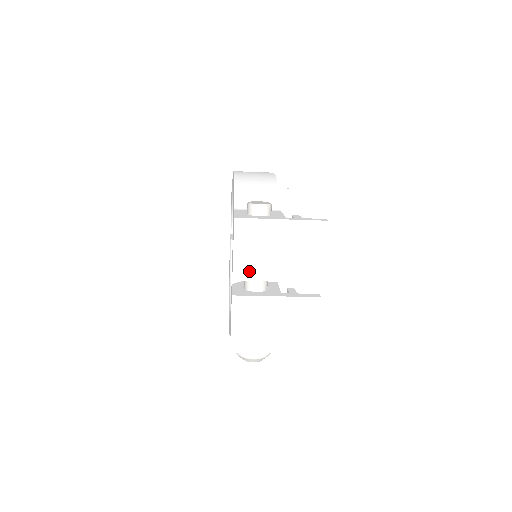
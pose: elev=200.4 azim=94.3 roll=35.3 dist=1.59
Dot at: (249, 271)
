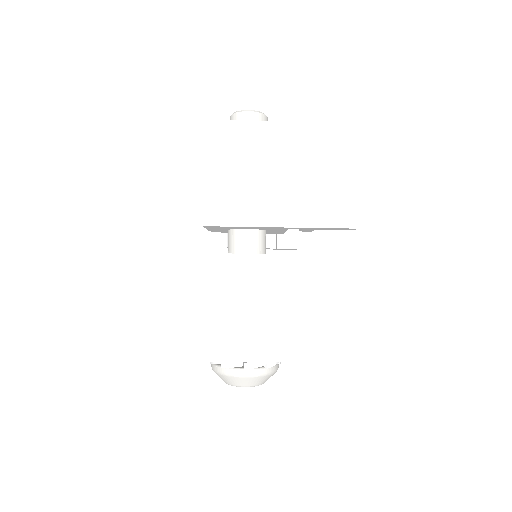
Dot at: (231, 209)
